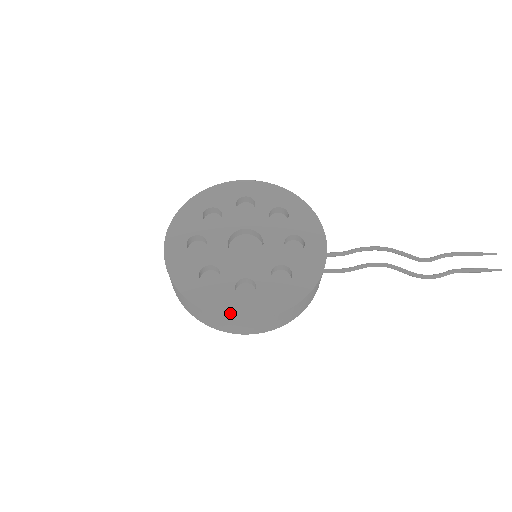
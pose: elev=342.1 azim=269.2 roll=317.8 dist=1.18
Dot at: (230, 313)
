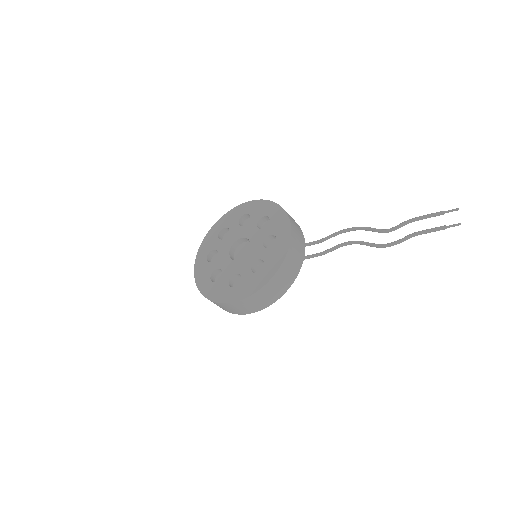
Dot at: (223, 299)
